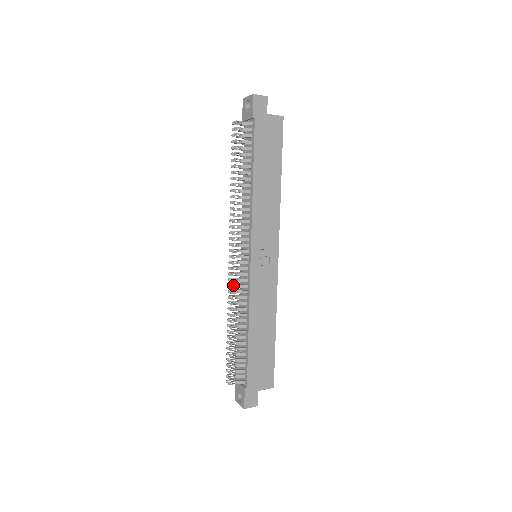
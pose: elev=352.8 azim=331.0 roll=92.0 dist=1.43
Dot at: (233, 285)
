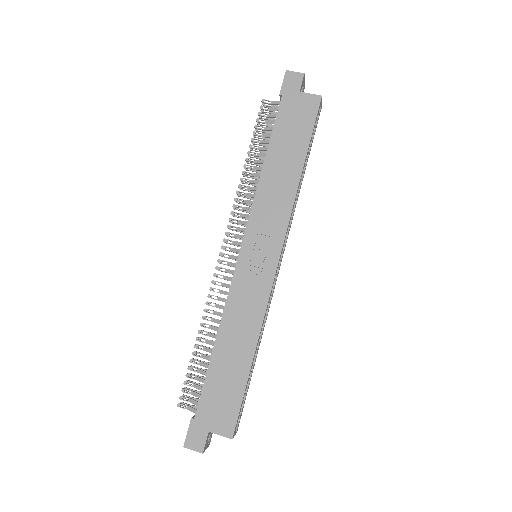
Dot at: (215, 281)
